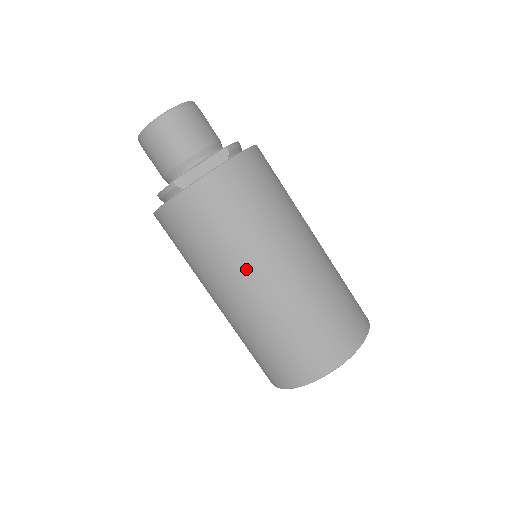
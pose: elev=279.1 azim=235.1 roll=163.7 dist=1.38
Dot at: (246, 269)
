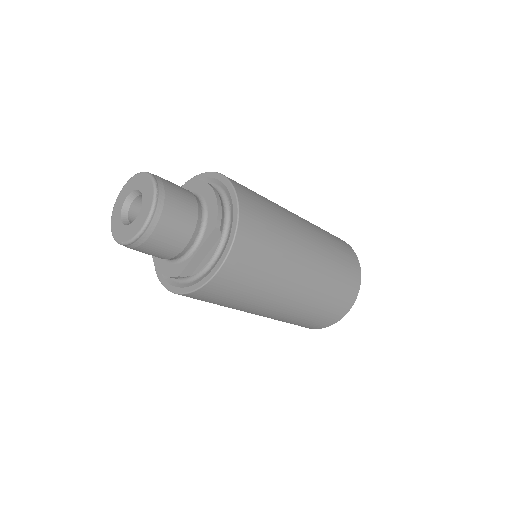
Dot at: (268, 305)
